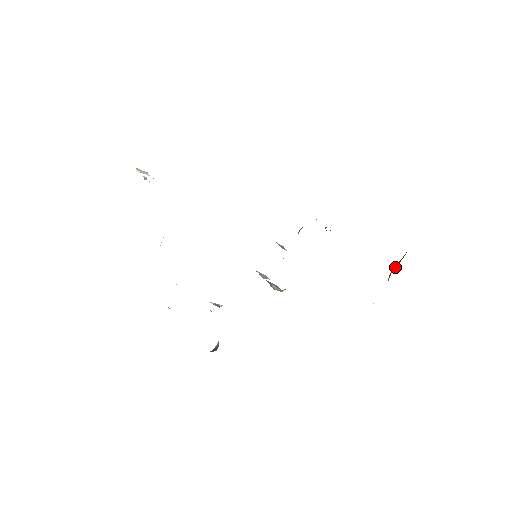
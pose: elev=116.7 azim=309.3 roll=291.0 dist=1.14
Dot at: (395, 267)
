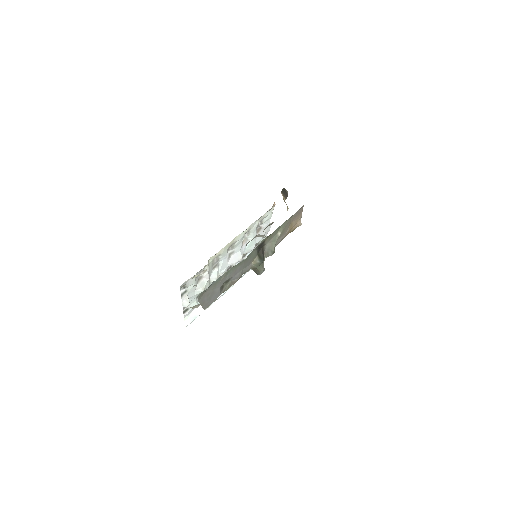
Dot at: occluded
